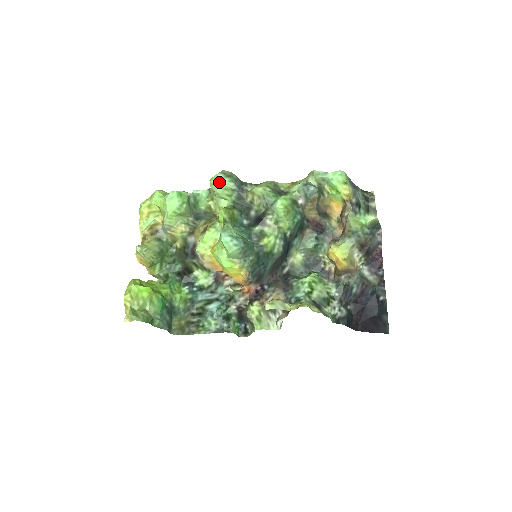
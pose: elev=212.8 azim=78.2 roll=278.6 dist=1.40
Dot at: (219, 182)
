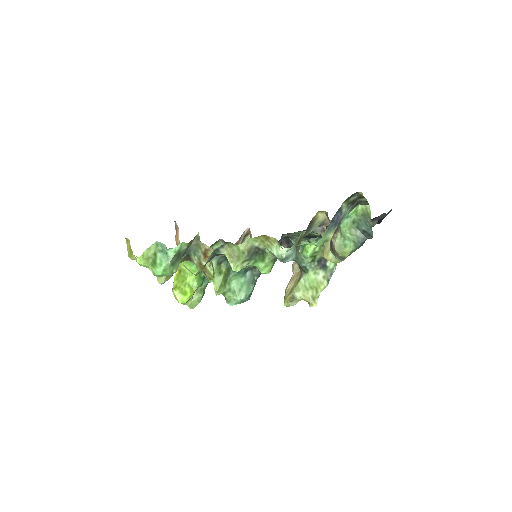
Dot at: occluded
